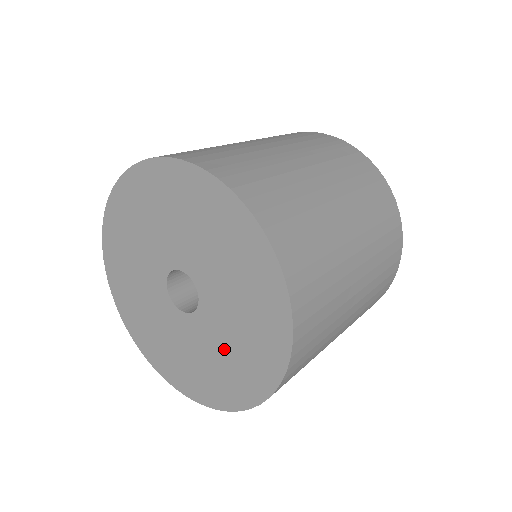
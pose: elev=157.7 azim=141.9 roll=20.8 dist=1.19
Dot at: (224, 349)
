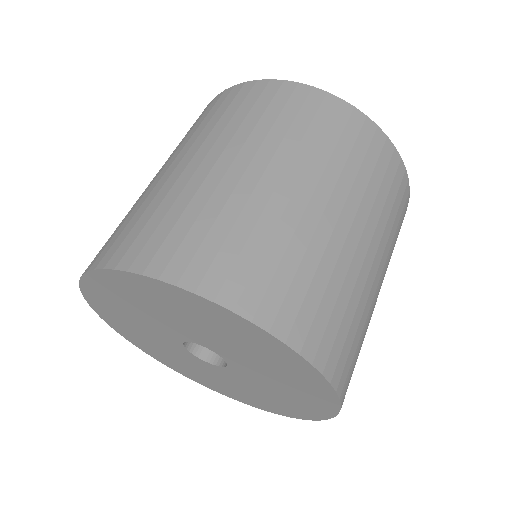
Dot at: (207, 375)
